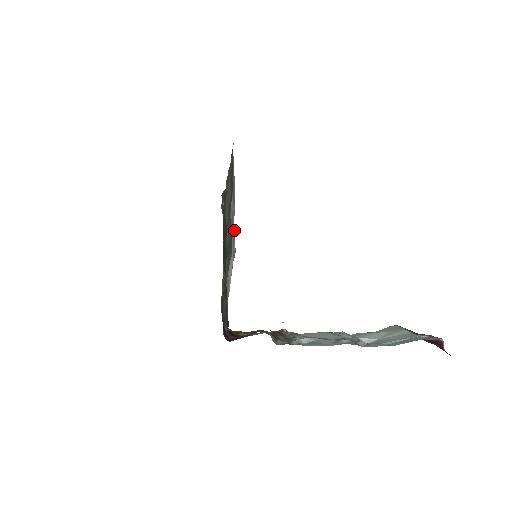
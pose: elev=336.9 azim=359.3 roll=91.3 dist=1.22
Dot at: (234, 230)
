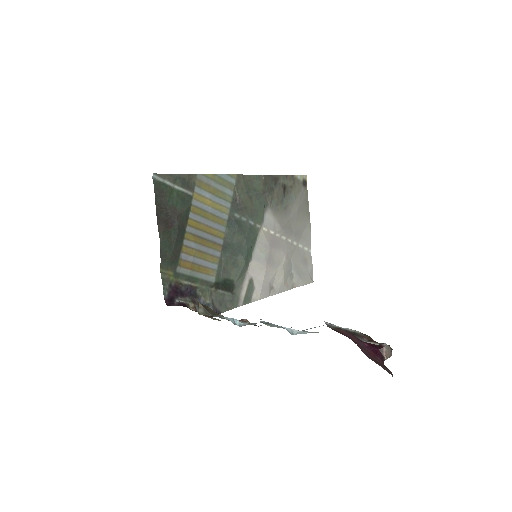
Dot at: (309, 260)
